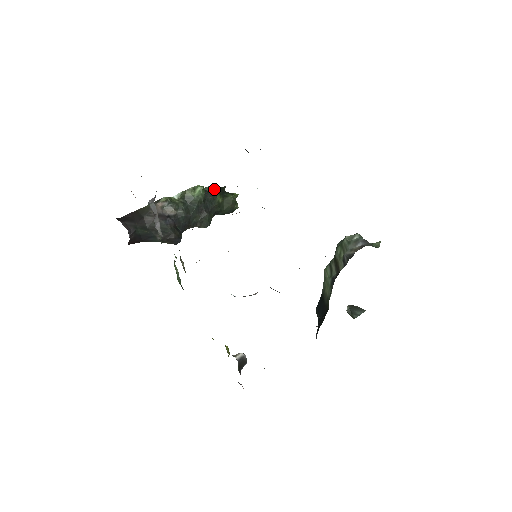
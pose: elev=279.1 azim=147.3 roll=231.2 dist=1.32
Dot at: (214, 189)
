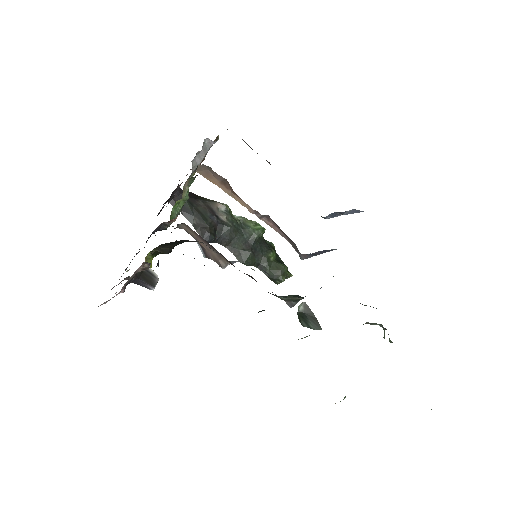
Dot at: (274, 250)
